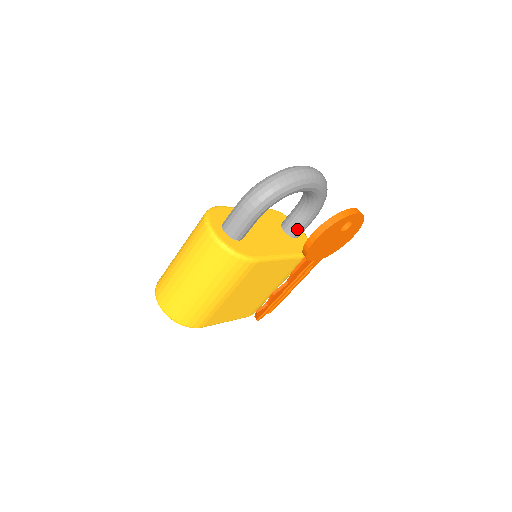
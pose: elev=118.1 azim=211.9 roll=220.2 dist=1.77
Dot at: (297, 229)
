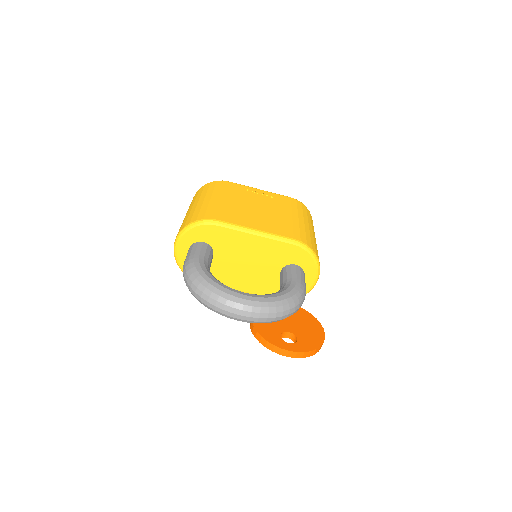
Dot at: occluded
